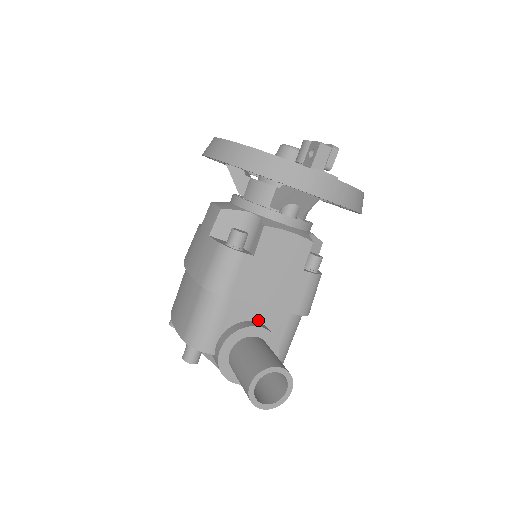
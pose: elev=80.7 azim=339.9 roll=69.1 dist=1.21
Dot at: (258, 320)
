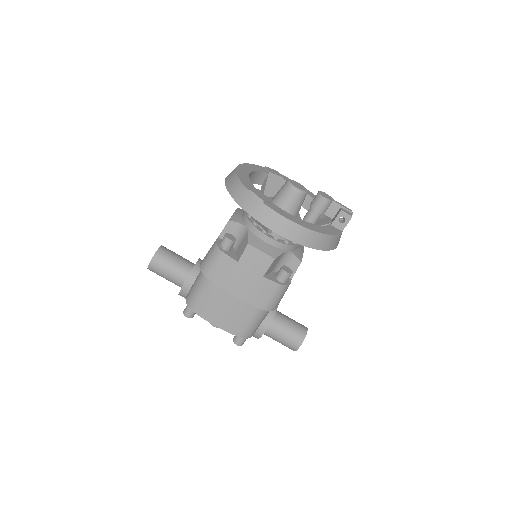
Dot at: occluded
